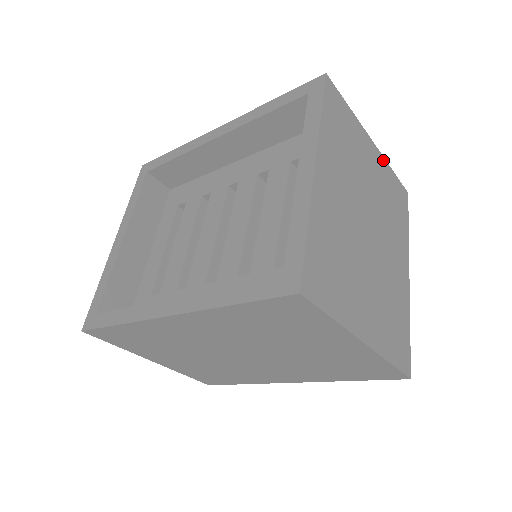
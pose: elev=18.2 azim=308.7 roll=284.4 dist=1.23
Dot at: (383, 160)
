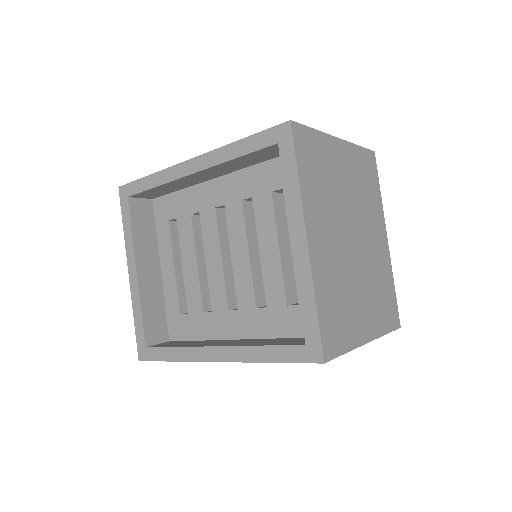
Dot at: (350, 146)
